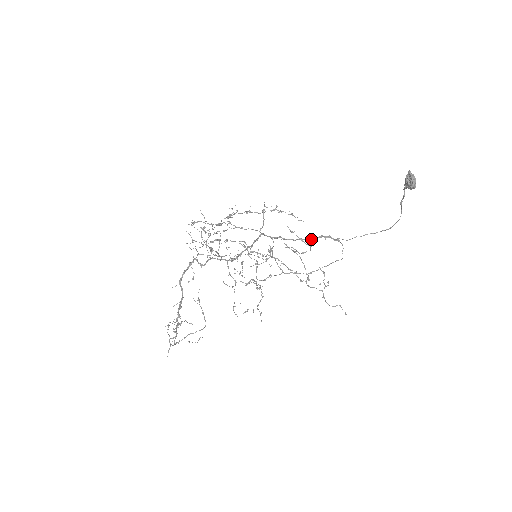
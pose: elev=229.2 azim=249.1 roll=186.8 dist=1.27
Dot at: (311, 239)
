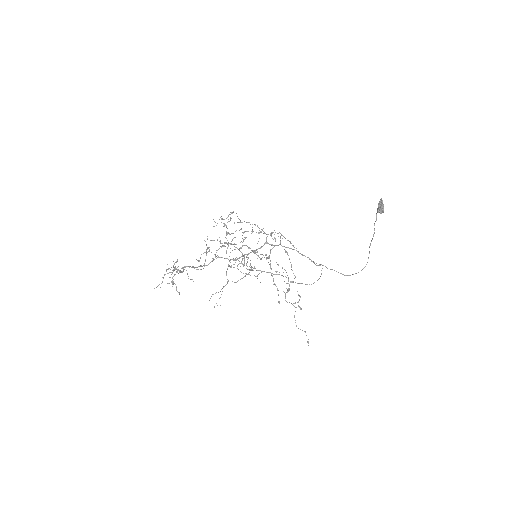
Dot at: (301, 254)
